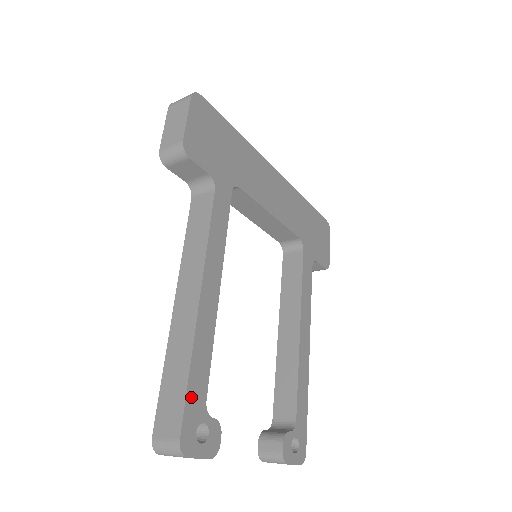
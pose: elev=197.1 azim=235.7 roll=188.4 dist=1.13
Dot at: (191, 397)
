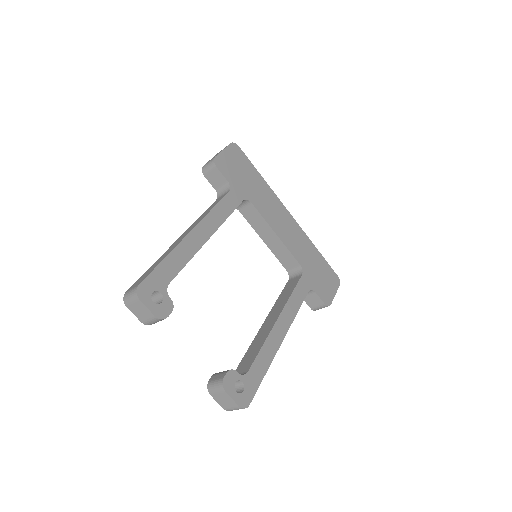
Dot at: (159, 272)
